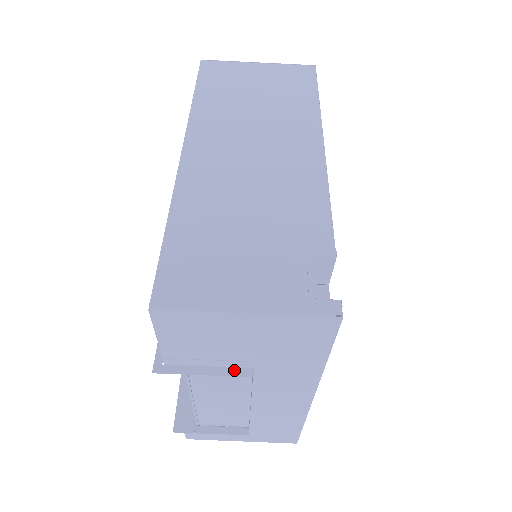
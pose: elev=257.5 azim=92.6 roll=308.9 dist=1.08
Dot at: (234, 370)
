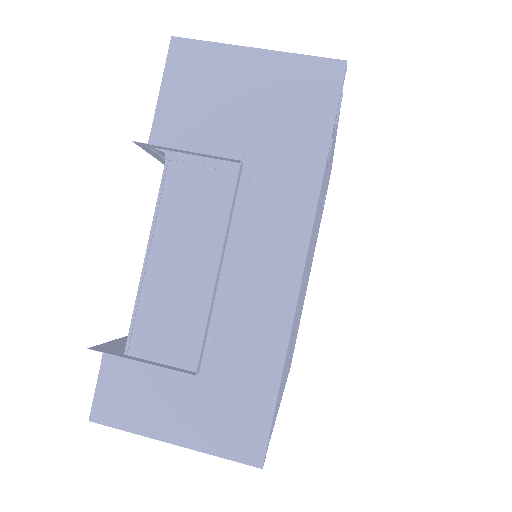
Dot at: (221, 158)
